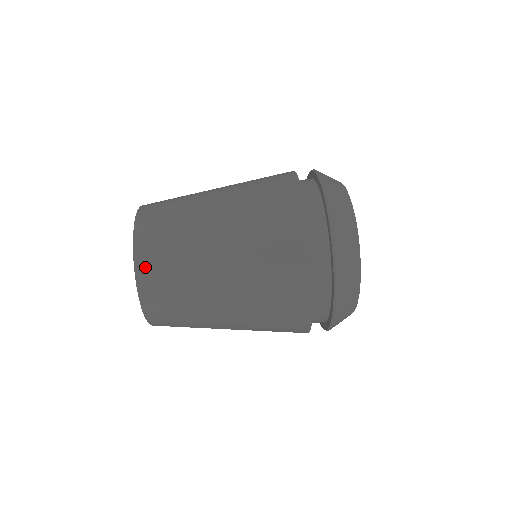
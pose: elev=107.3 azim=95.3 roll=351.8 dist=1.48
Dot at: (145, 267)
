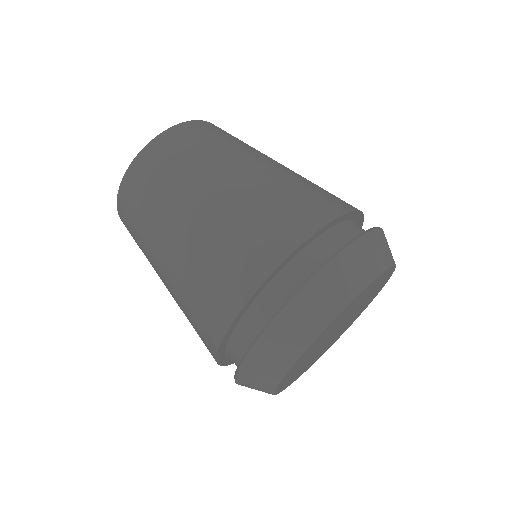
Dot at: (201, 125)
